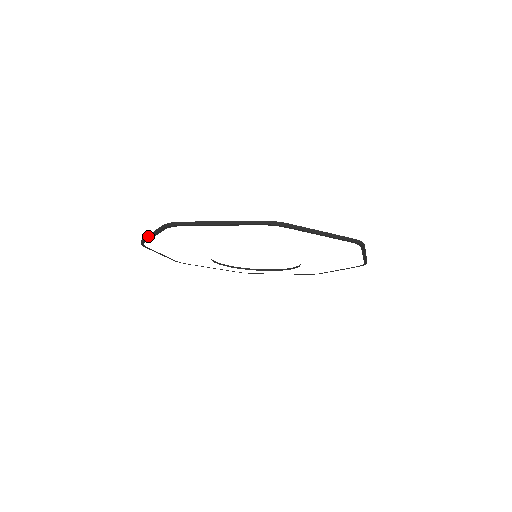
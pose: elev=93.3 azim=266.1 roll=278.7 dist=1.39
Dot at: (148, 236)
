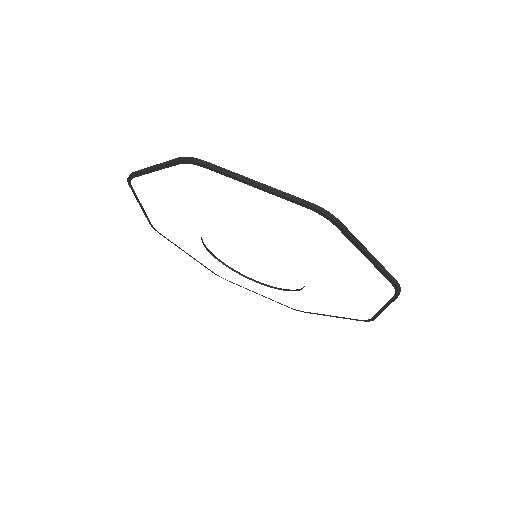
Dot at: (146, 168)
